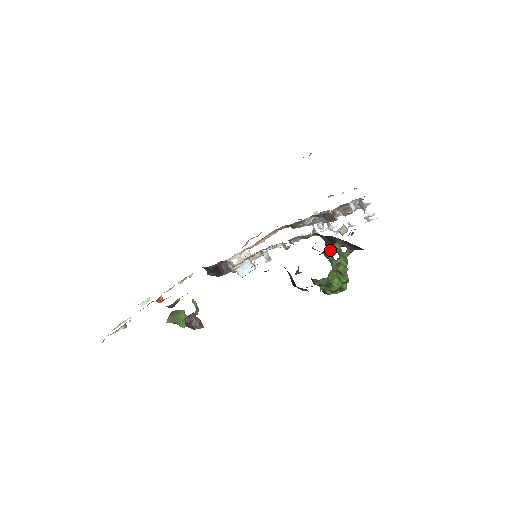
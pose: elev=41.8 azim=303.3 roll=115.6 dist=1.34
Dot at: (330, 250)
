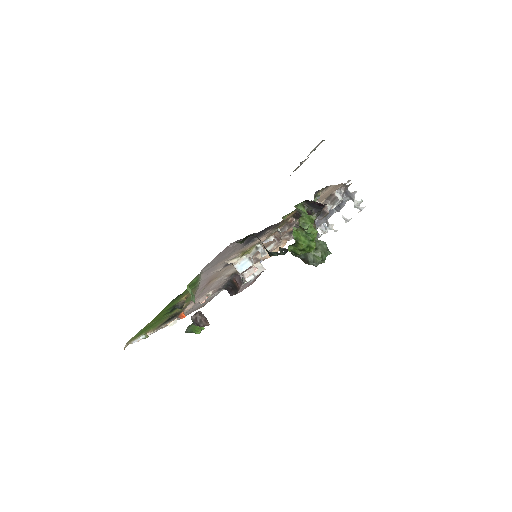
Dot at: occluded
